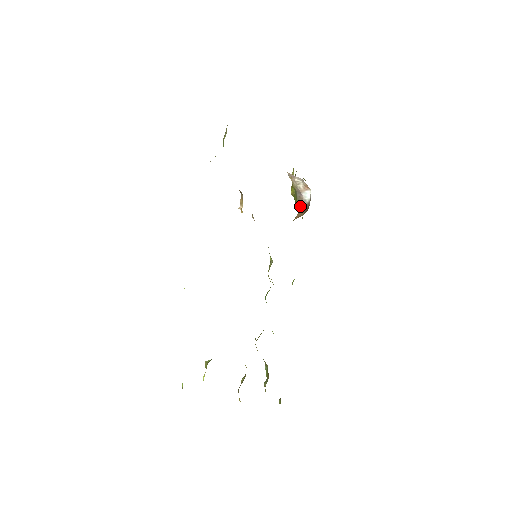
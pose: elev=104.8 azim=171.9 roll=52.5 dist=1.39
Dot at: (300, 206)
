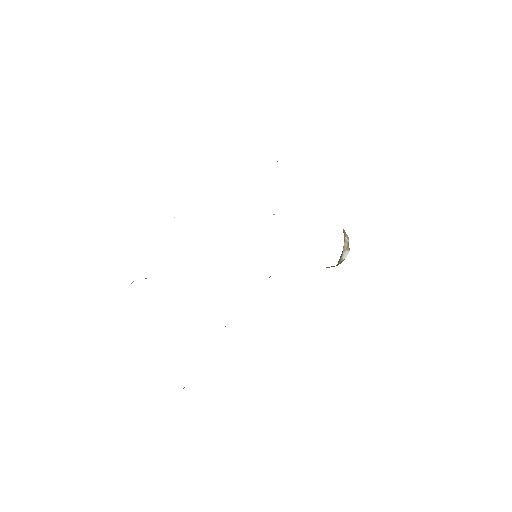
Dot at: occluded
